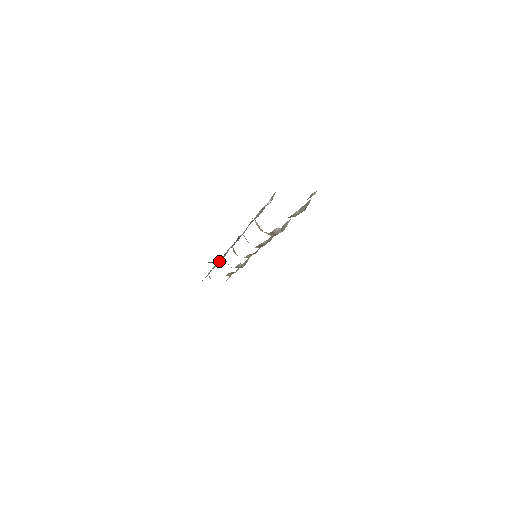
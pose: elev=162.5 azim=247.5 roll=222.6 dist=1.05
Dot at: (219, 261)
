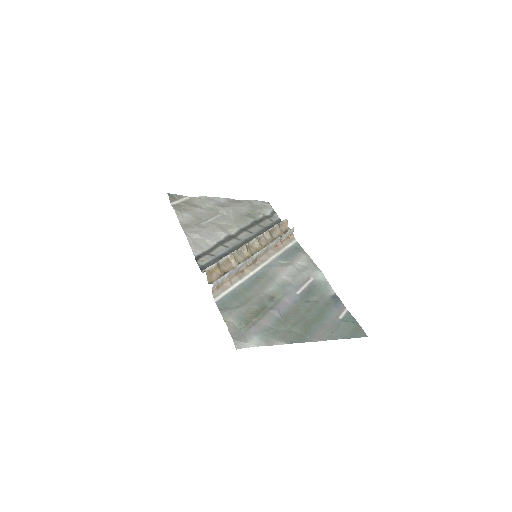
Dot at: occluded
